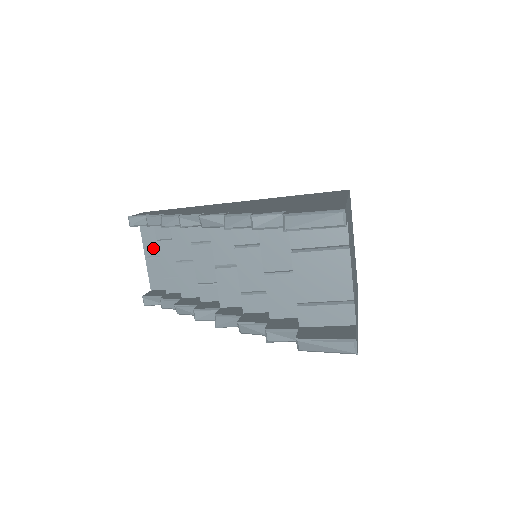
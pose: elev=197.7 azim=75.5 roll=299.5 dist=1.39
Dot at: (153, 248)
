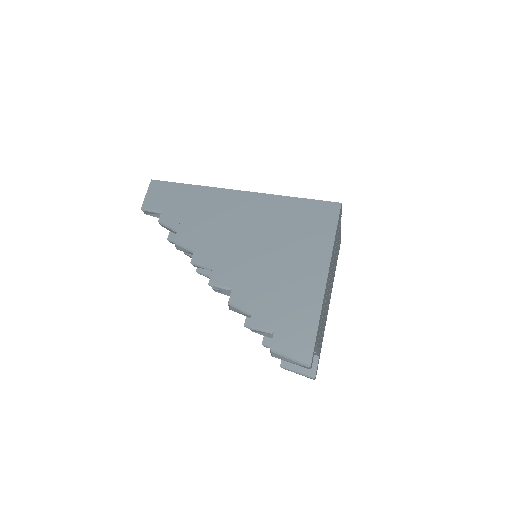
Dot at: occluded
